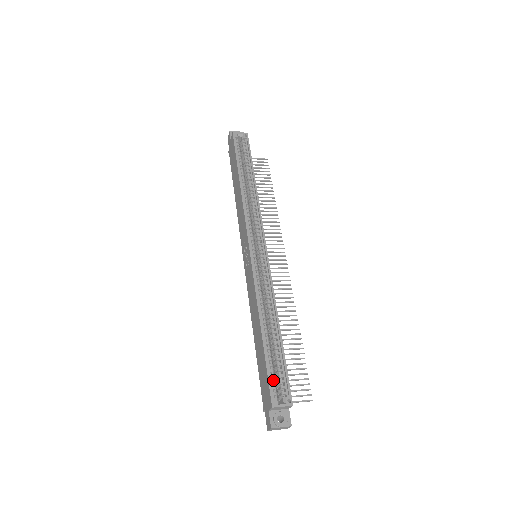
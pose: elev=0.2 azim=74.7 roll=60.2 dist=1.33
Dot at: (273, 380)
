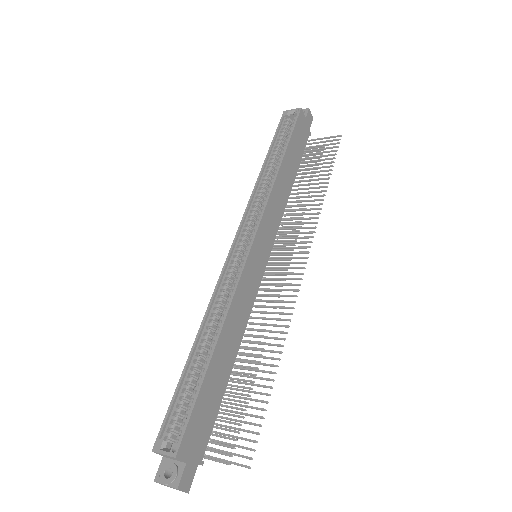
Dot at: (176, 415)
